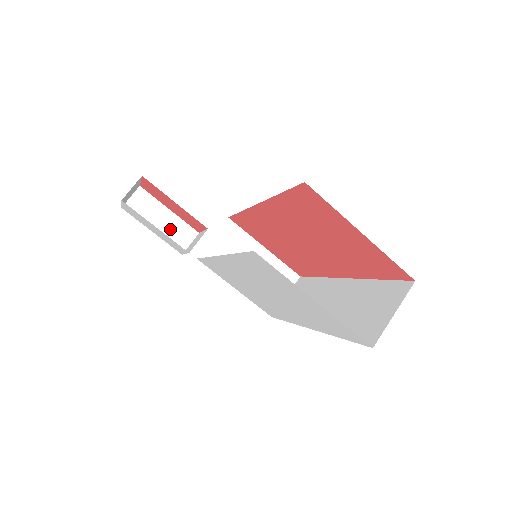
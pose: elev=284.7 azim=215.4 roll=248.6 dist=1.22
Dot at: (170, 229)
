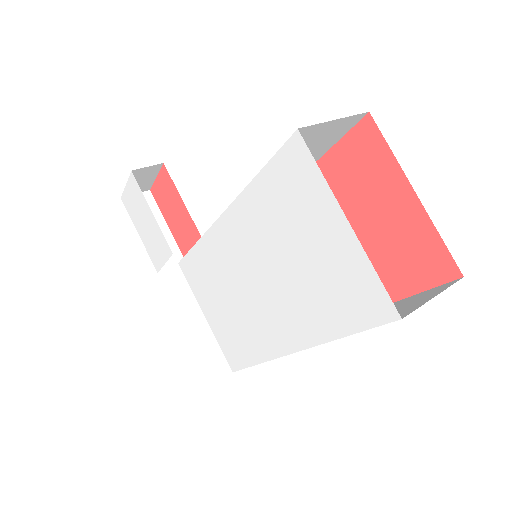
Dot at: occluded
